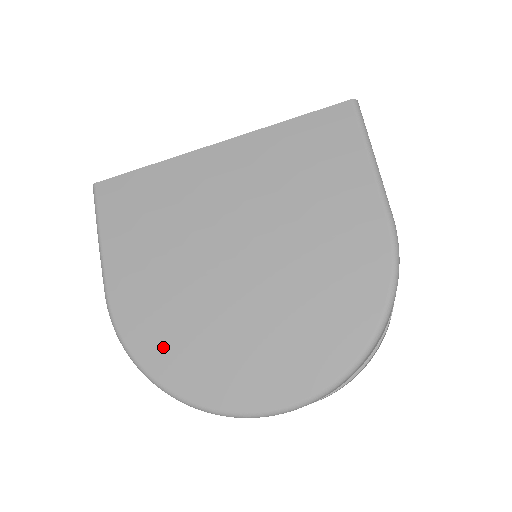
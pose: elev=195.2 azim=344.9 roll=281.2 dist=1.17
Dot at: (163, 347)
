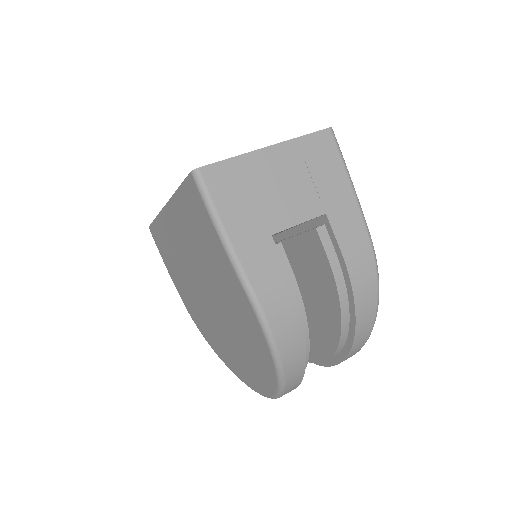
Dot at: (211, 340)
